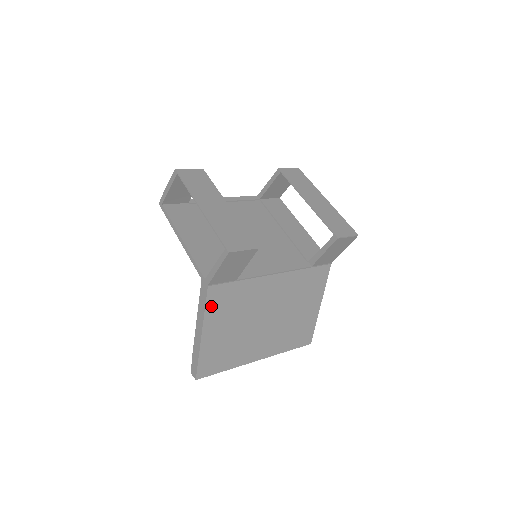
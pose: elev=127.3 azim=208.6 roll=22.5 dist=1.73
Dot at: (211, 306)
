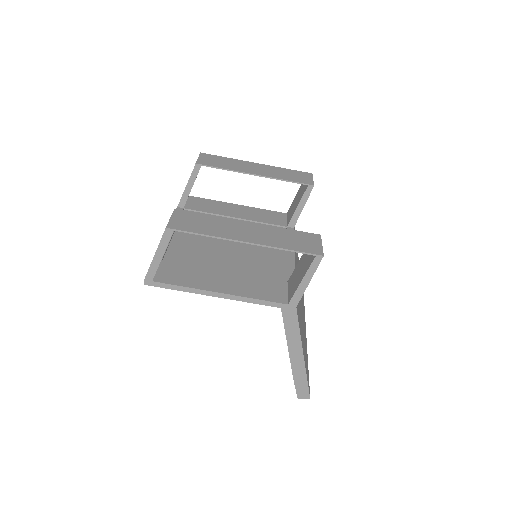
Dot at: (299, 324)
